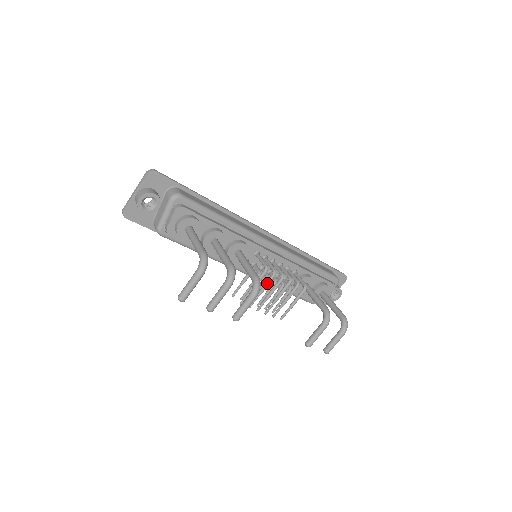
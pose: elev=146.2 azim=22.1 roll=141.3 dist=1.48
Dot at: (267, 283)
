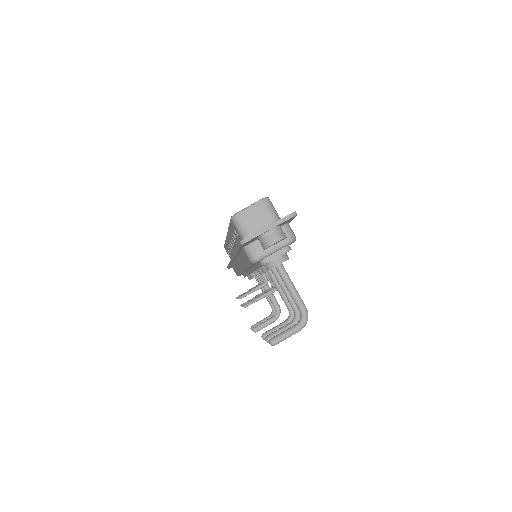
Dot at: occluded
